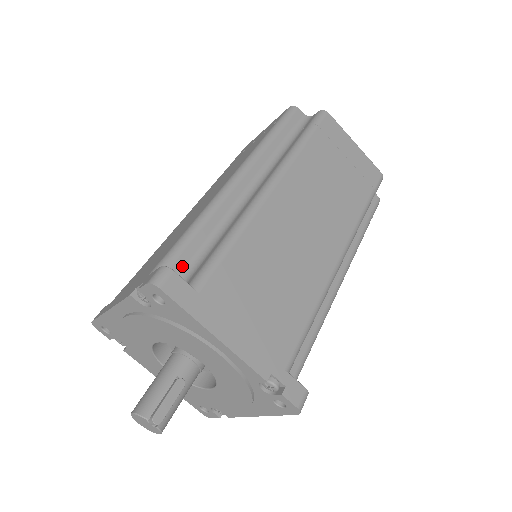
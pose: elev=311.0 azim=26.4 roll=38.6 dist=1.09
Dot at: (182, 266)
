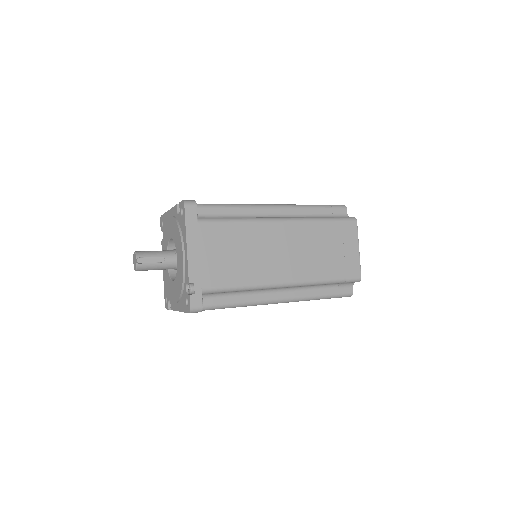
Dot at: (206, 213)
